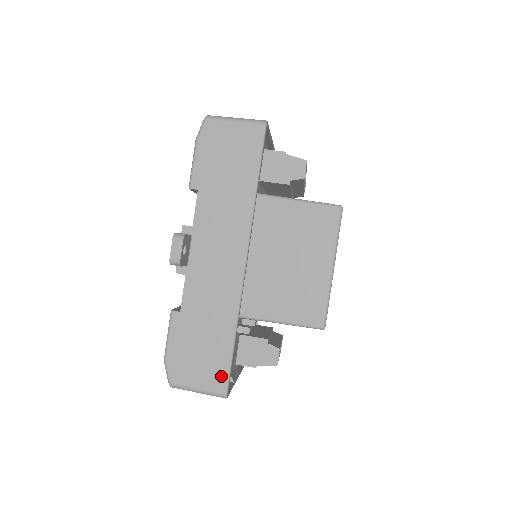
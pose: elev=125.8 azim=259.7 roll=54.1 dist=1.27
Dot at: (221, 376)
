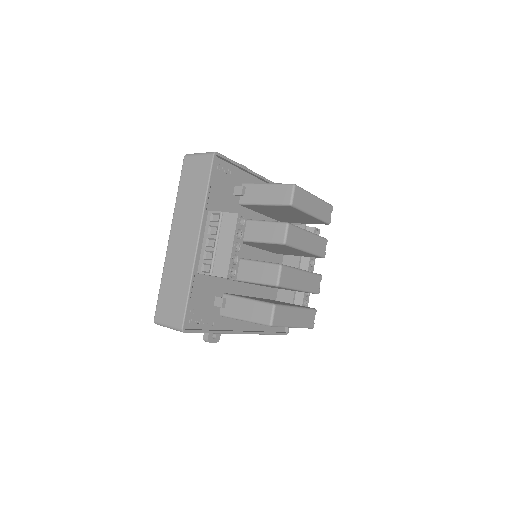
Dot at: occluded
